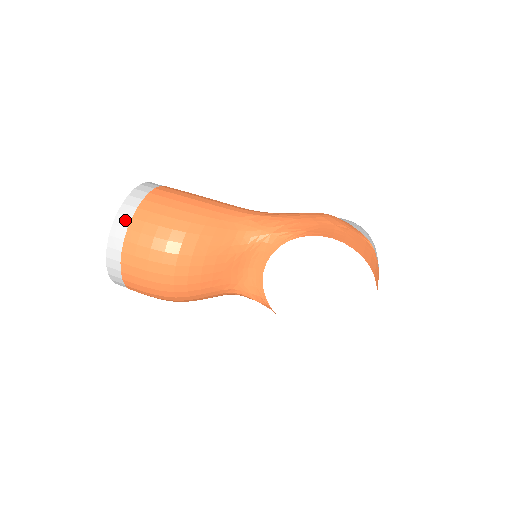
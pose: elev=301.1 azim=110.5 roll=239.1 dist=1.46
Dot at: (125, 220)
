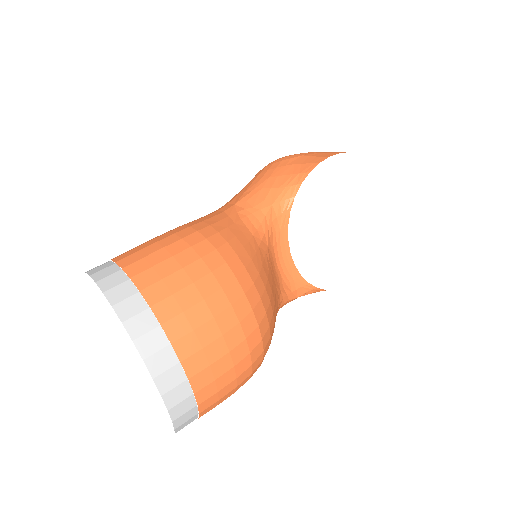
Dot at: (144, 319)
